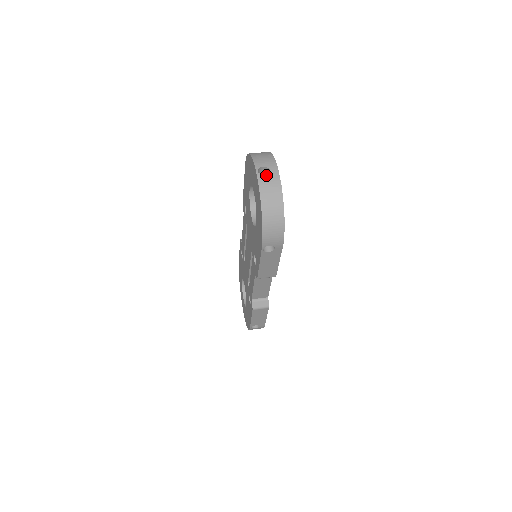
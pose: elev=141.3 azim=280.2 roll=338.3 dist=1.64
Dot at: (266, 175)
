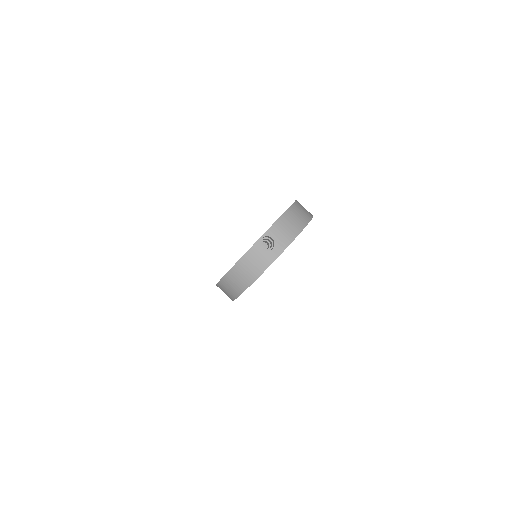
Dot at: (272, 244)
